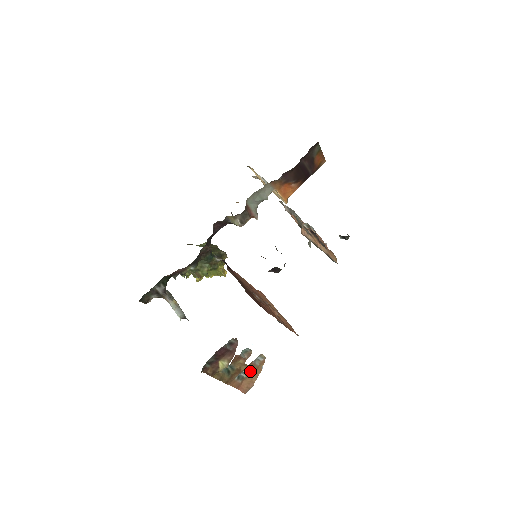
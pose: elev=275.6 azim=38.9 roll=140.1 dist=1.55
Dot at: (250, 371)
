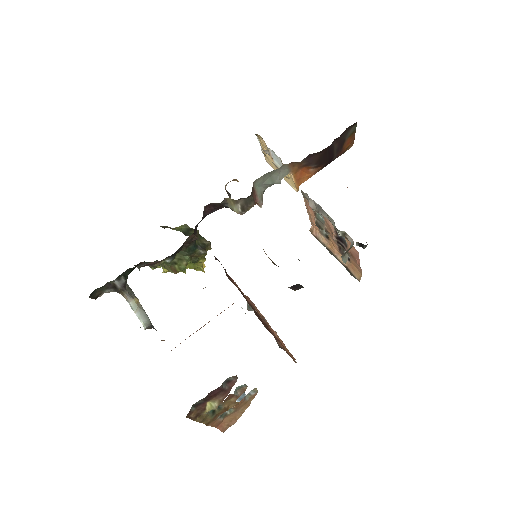
Dot at: (236, 407)
